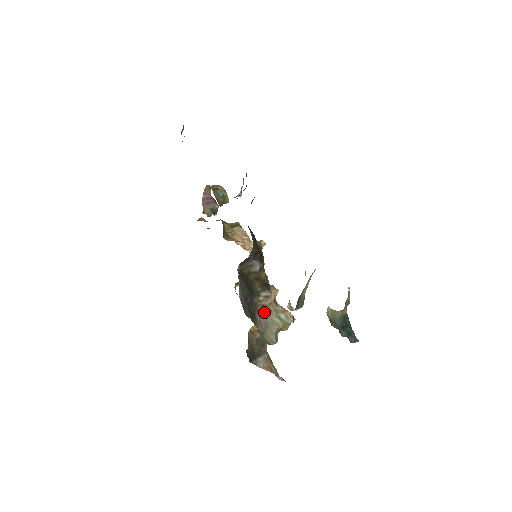
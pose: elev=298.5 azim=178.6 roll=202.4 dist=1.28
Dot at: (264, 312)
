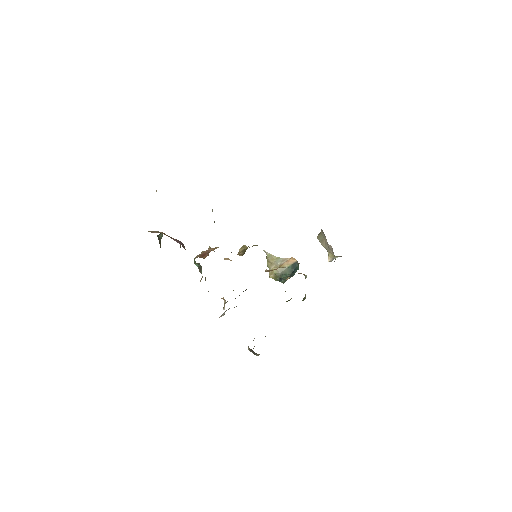
Dot at: occluded
